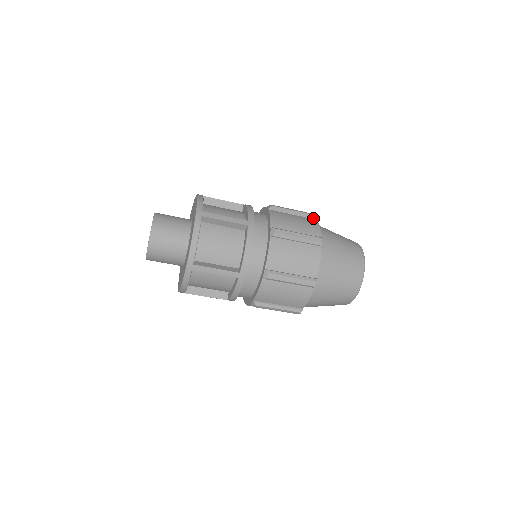
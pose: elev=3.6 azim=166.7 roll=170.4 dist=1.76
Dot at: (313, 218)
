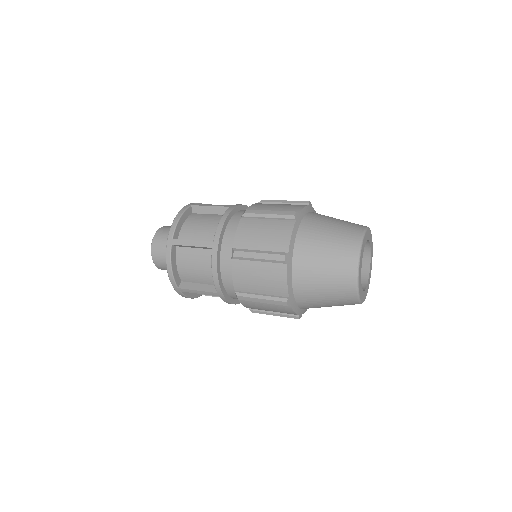
Dot at: (291, 219)
